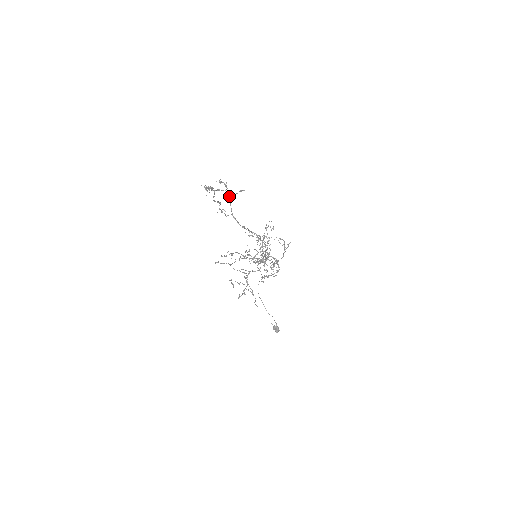
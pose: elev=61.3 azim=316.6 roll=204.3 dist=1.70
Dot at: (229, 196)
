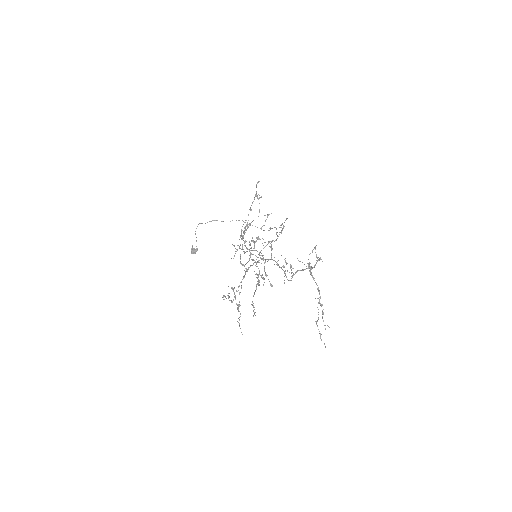
Dot at: (310, 268)
